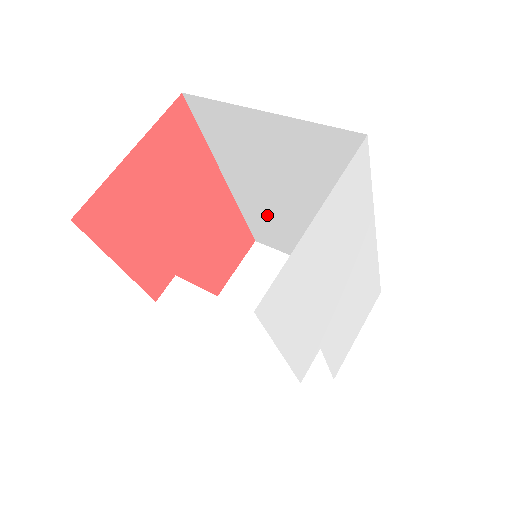
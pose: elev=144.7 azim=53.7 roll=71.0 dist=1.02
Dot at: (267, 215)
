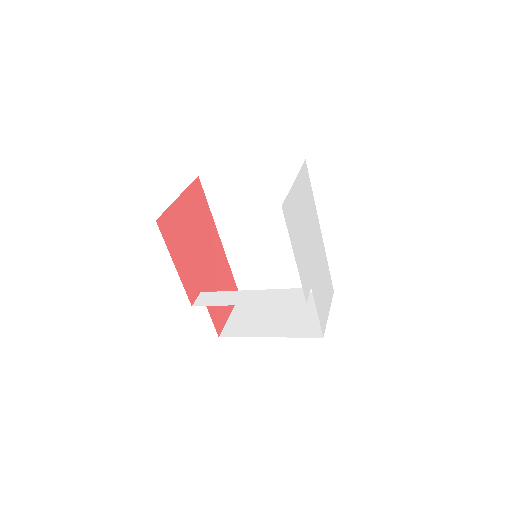
Dot at: (250, 258)
